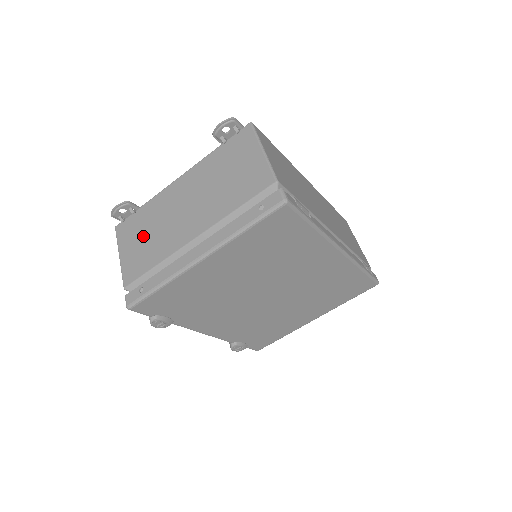
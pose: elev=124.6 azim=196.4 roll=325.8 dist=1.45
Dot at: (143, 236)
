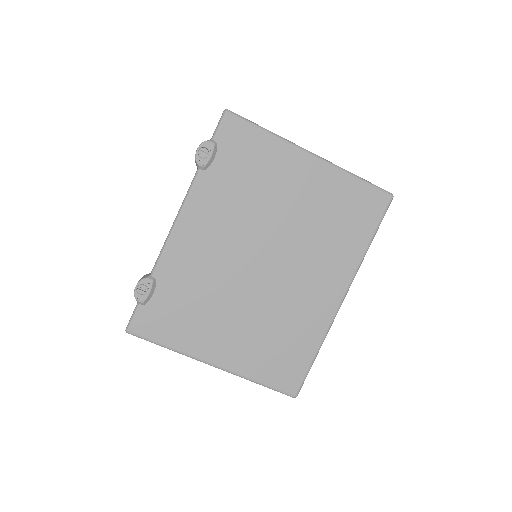
Dot at: occluded
